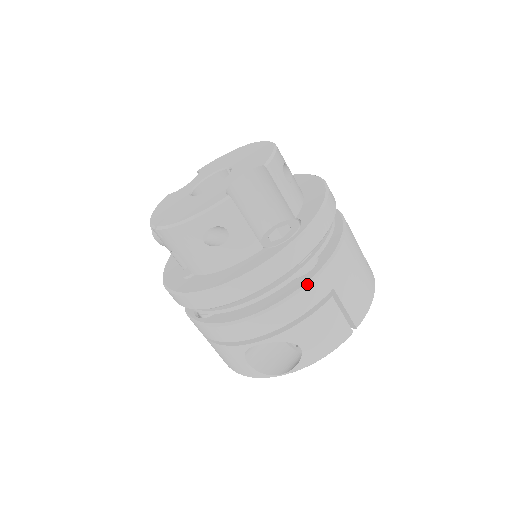
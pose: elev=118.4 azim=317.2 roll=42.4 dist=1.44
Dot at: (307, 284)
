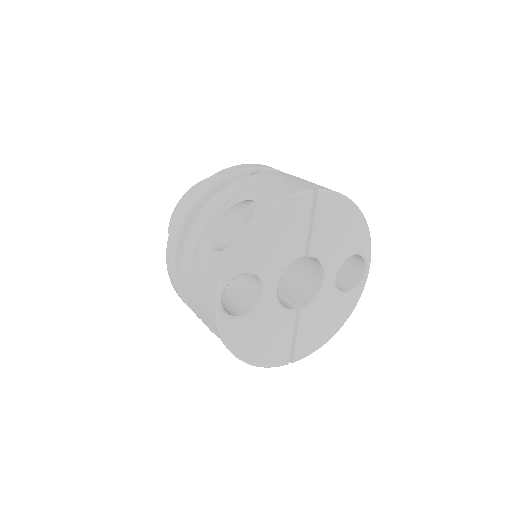
Dot at: (256, 174)
